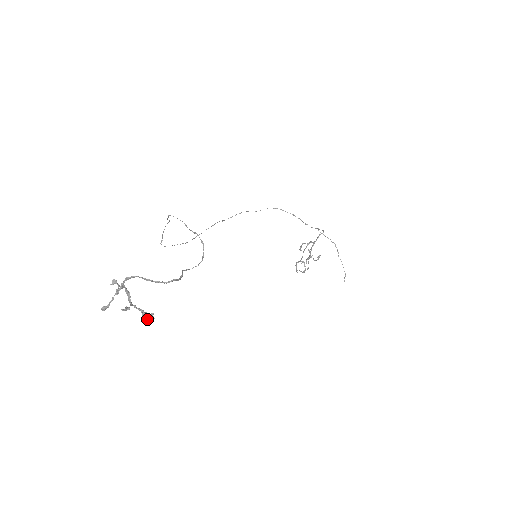
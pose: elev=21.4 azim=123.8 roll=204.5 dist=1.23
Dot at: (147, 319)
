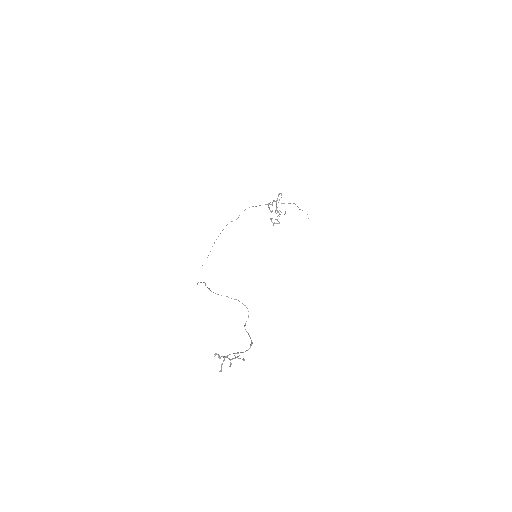
Dot at: (240, 358)
